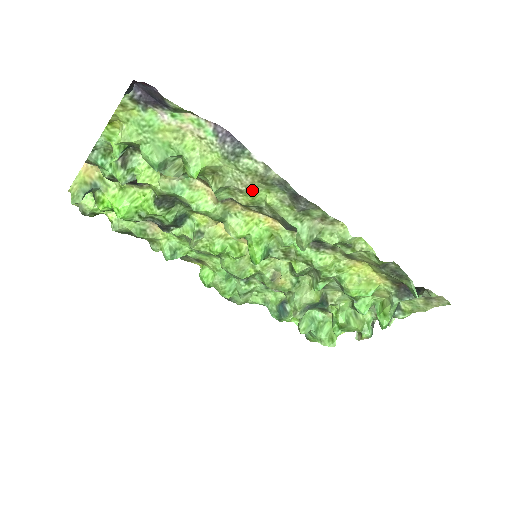
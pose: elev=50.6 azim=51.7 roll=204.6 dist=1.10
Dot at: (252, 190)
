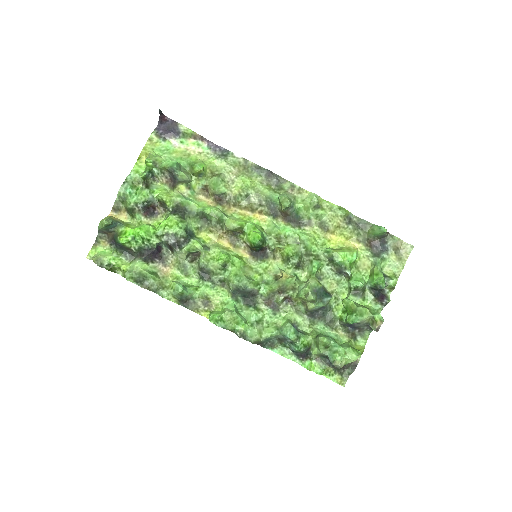
Dot at: (240, 176)
